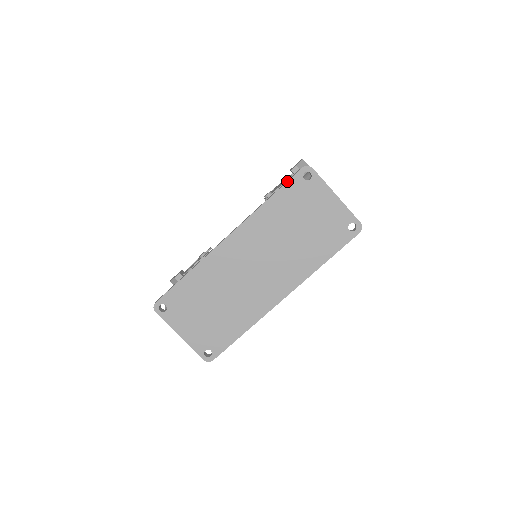
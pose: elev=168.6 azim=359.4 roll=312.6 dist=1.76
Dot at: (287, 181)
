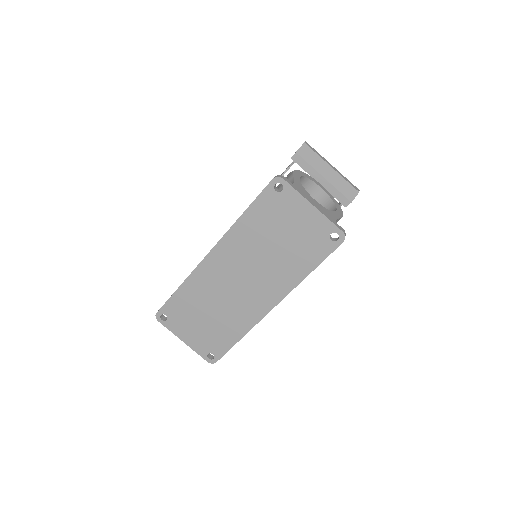
Dot at: (259, 194)
